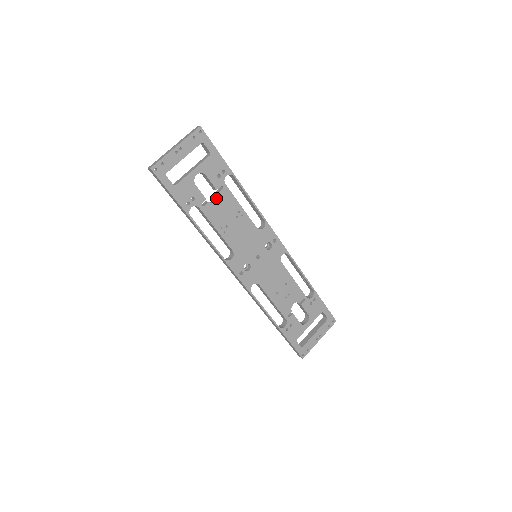
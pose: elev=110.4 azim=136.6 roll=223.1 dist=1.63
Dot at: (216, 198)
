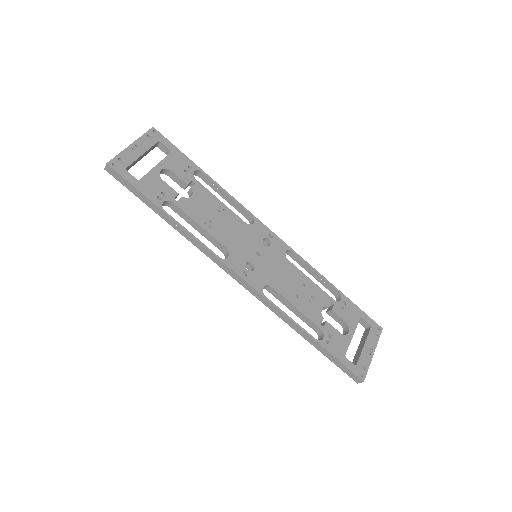
Dot at: (190, 196)
